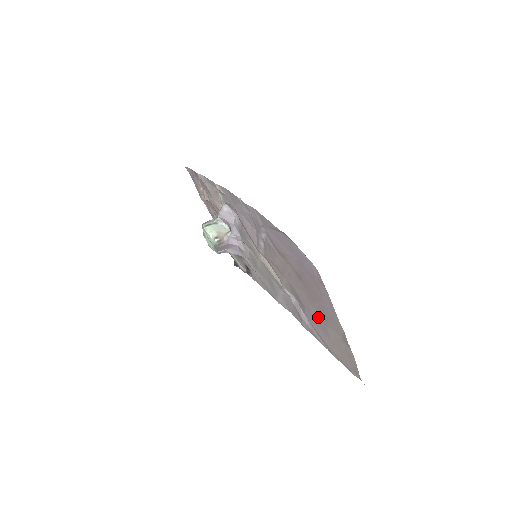
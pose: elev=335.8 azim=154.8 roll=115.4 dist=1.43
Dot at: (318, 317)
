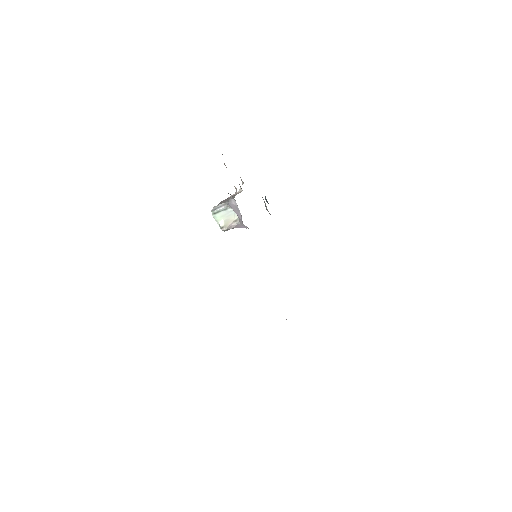
Dot at: occluded
